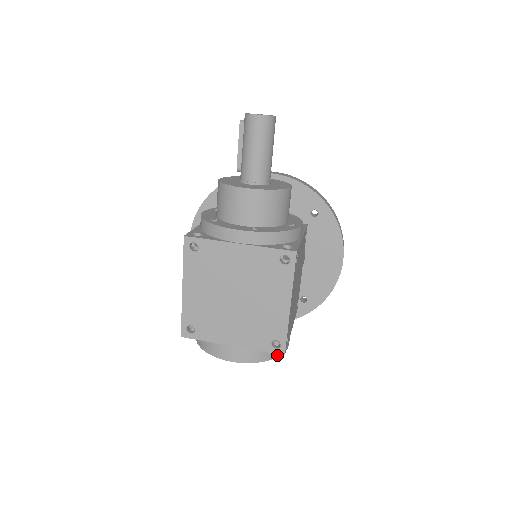
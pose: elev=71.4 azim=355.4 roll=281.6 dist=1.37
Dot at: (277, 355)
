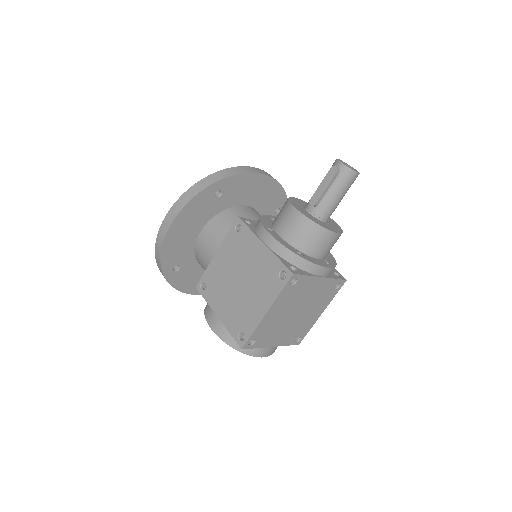
Dot at: occluded
